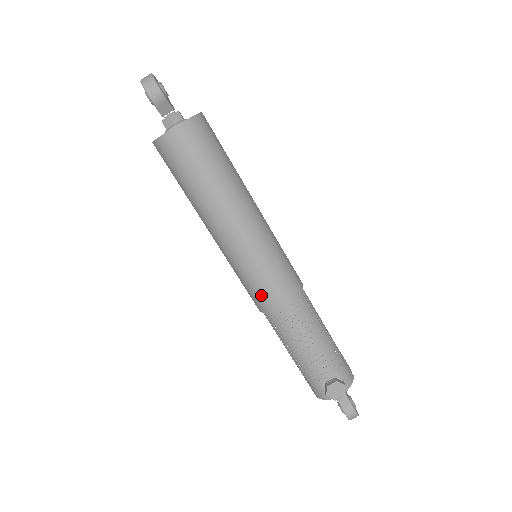
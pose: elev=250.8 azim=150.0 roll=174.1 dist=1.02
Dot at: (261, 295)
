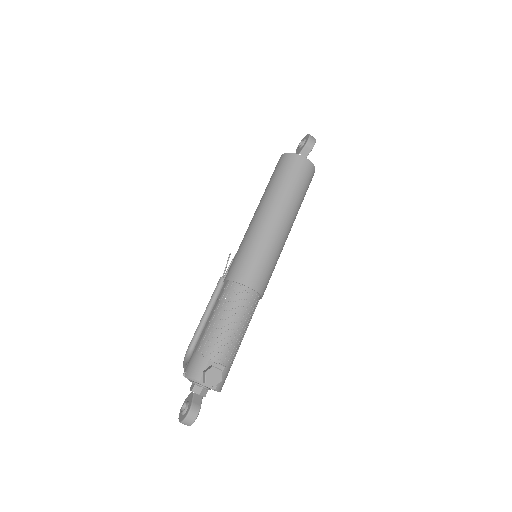
Dot at: (247, 268)
